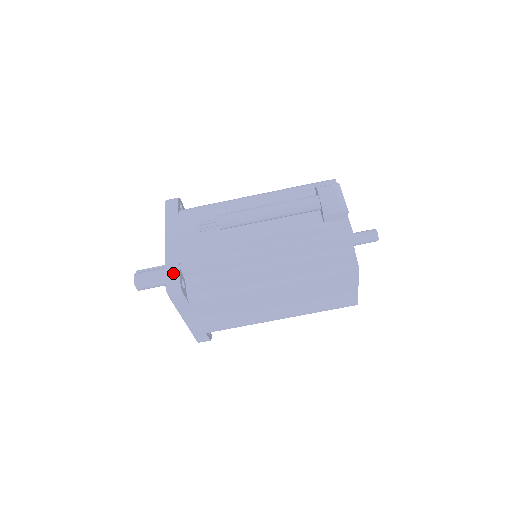
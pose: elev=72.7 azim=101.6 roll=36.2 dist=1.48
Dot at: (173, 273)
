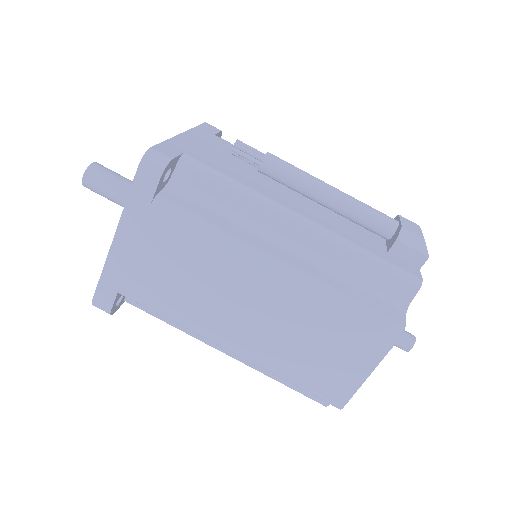
Dot at: (169, 150)
